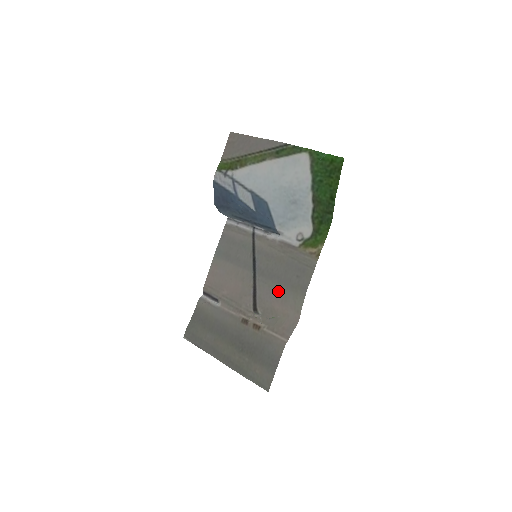
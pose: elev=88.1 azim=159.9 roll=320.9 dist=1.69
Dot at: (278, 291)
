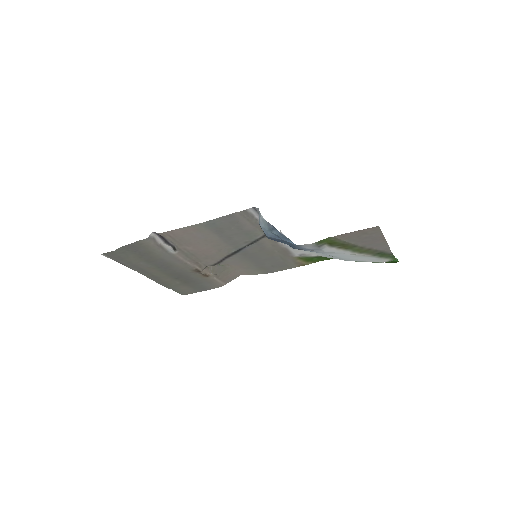
Dot at: (246, 264)
